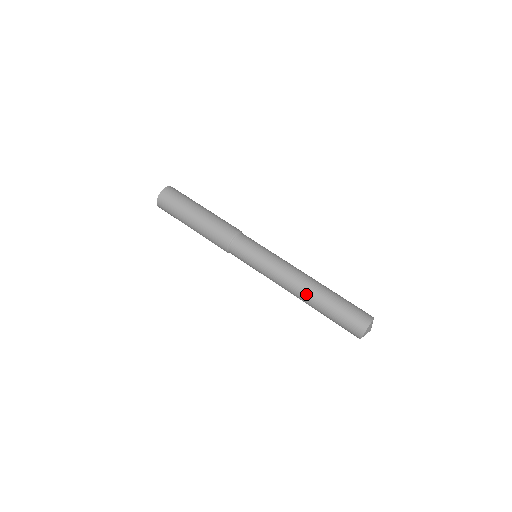
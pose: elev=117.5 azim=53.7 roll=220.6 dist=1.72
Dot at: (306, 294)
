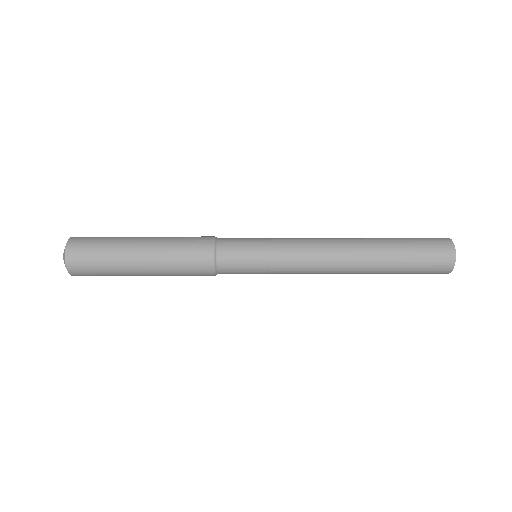
Dot at: occluded
